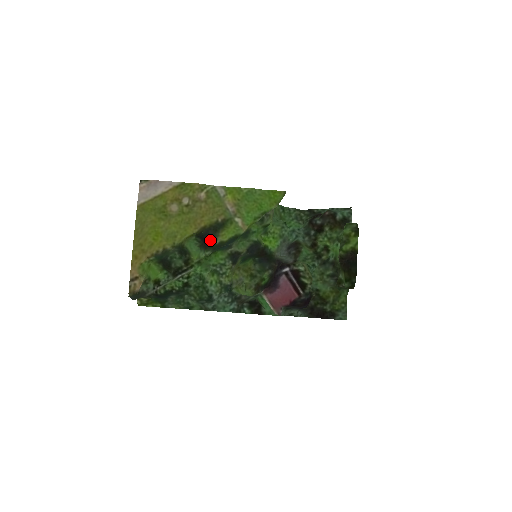
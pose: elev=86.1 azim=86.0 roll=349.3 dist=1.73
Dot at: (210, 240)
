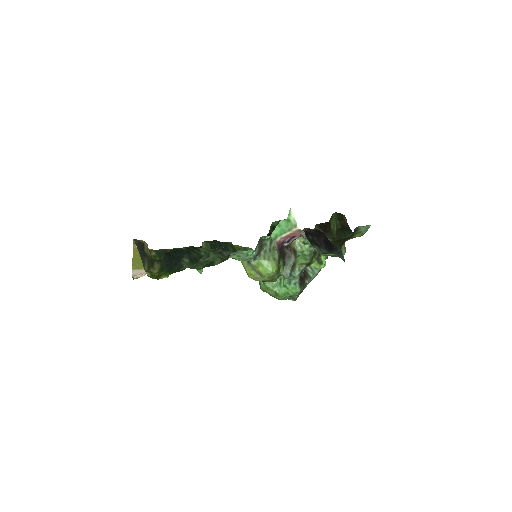
Dot at: occluded
